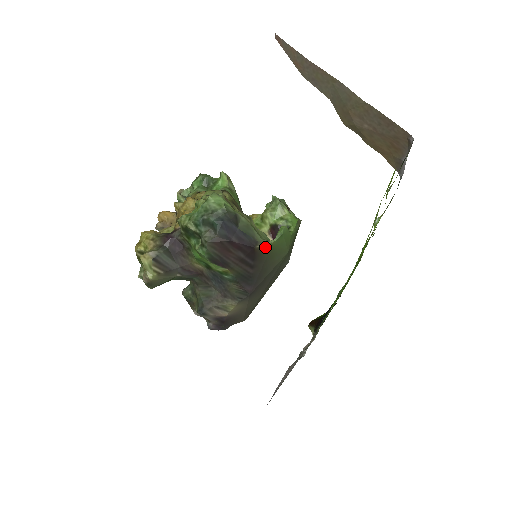
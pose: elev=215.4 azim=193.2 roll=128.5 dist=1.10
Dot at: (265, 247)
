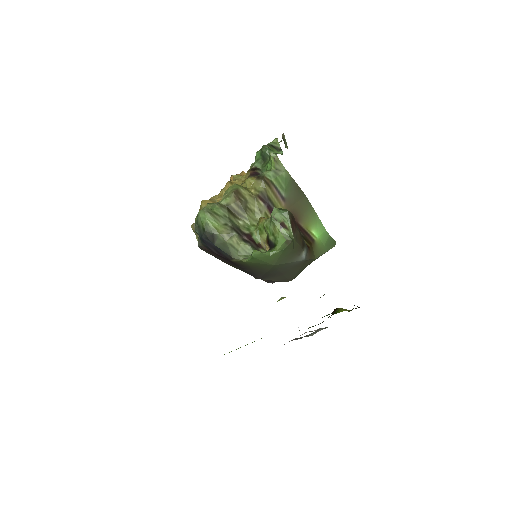
Dot at: (241, 262)
